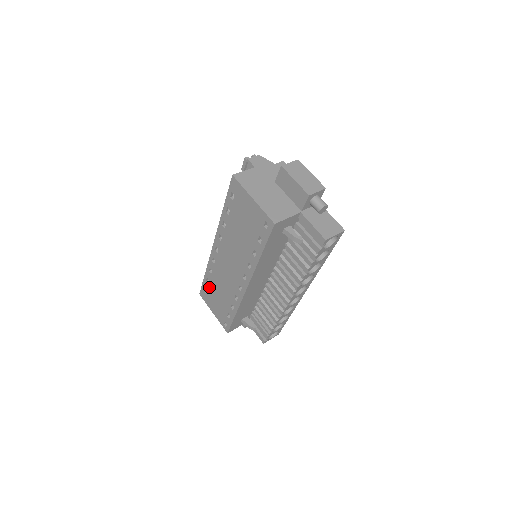
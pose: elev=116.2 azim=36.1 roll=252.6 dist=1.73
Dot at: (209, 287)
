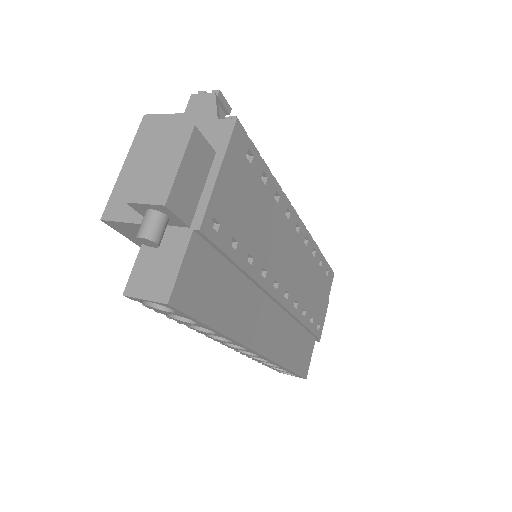
Dot at: occluded
